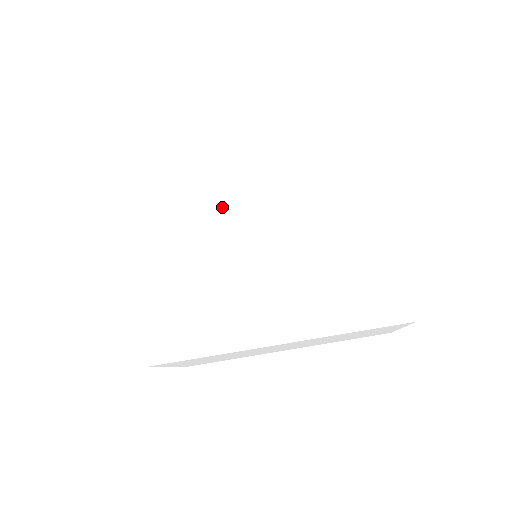
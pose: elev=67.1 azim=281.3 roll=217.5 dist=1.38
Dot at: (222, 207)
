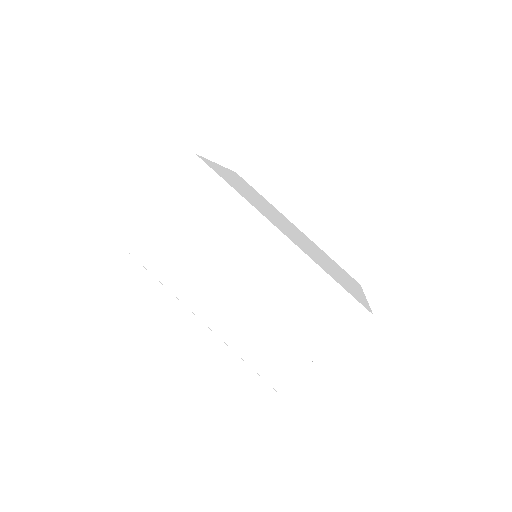
Dot at: (276, 213)
